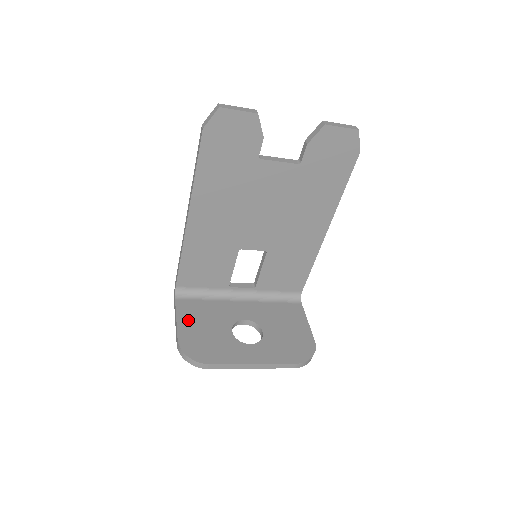
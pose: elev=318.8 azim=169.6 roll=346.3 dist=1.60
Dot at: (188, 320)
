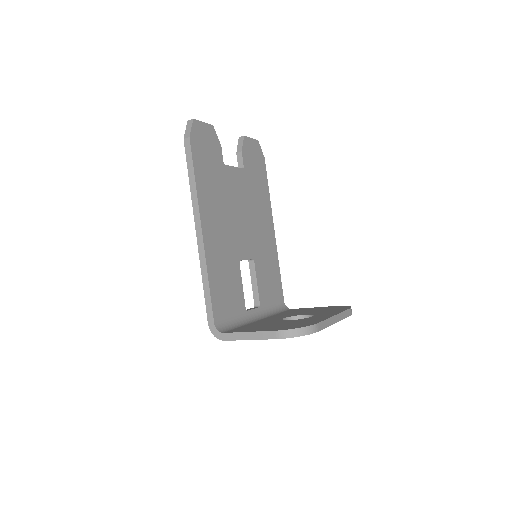
Dot at: (256, 329)
